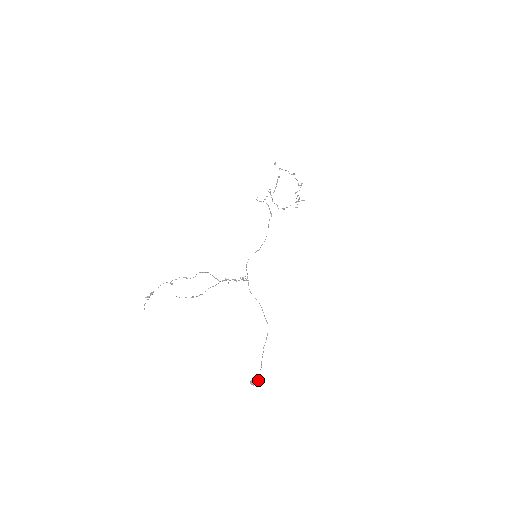
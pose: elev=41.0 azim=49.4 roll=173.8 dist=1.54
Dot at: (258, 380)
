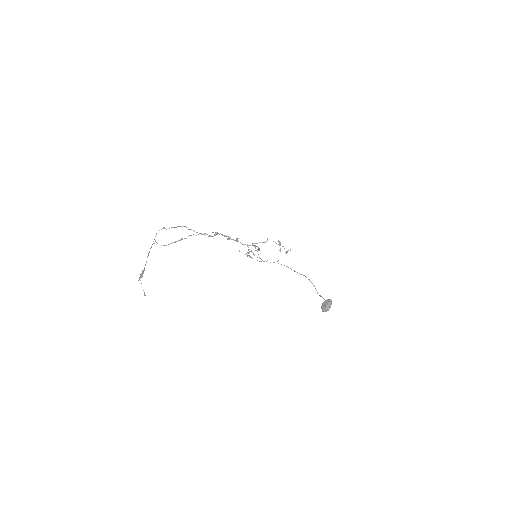
Dot at: occluded
